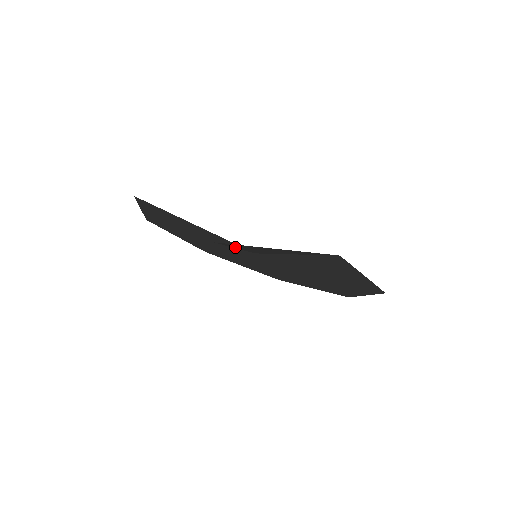
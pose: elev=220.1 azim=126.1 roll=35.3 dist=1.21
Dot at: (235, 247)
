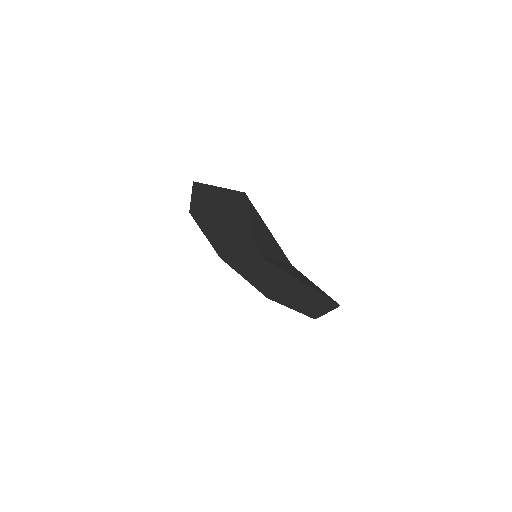
Dot at: (280, 262)
